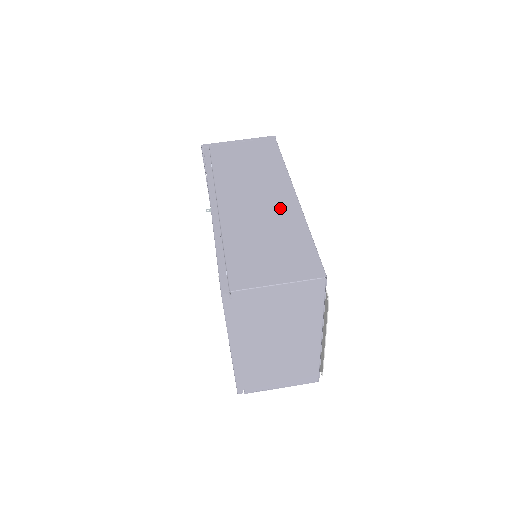
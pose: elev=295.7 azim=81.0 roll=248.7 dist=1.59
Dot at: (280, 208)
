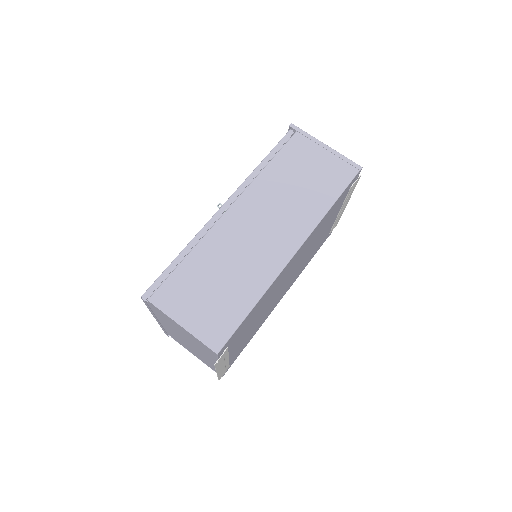
Dot at: (265, 257)
